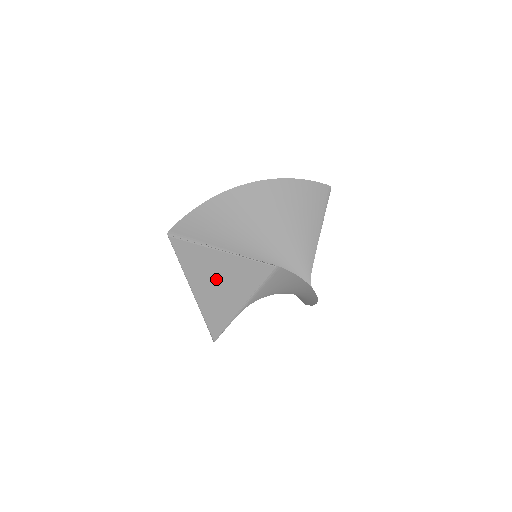
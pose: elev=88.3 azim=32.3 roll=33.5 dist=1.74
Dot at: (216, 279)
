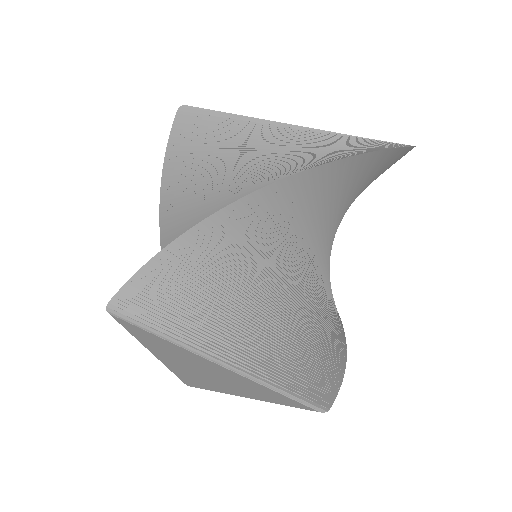
Dot at: (204, 372)
